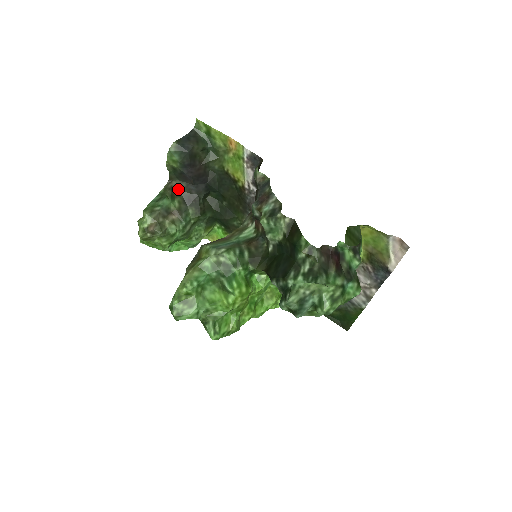
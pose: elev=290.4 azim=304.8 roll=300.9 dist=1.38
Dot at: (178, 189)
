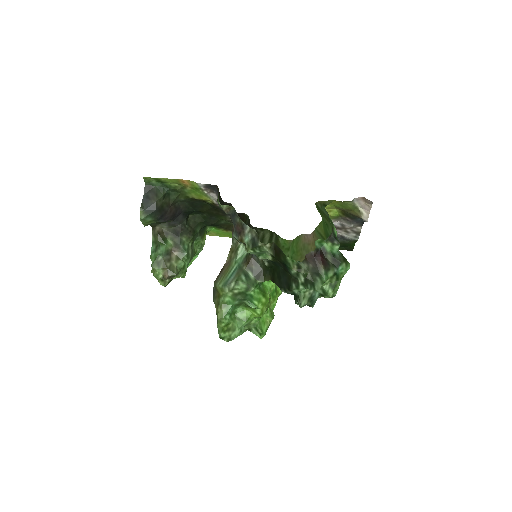
Dot at: (164, 229)
